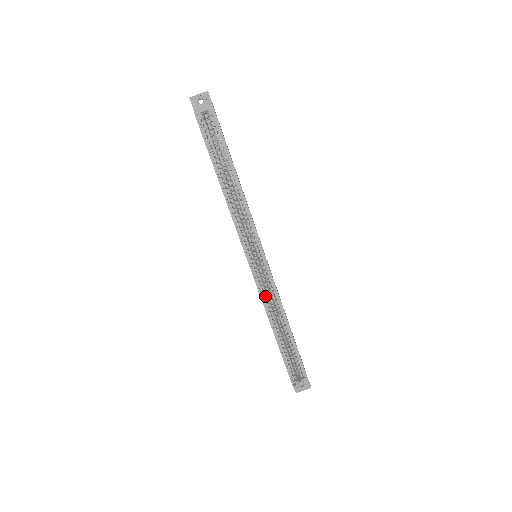
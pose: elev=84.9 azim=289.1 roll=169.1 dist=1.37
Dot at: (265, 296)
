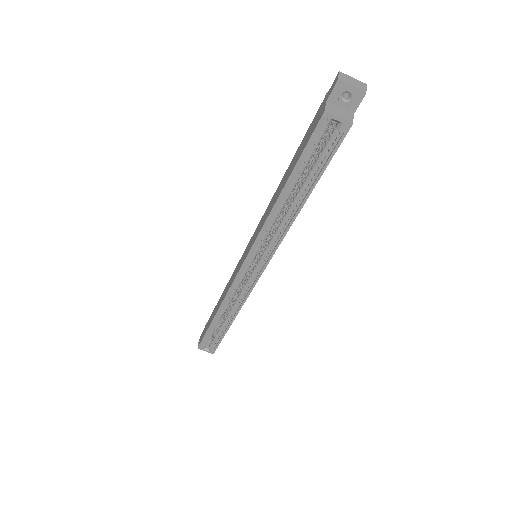
Dot at: (233, 291)
